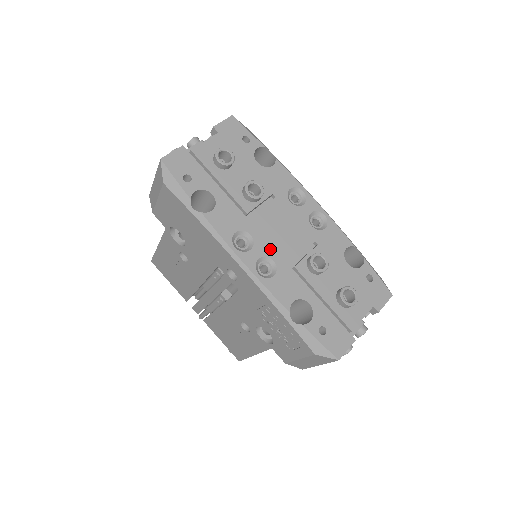
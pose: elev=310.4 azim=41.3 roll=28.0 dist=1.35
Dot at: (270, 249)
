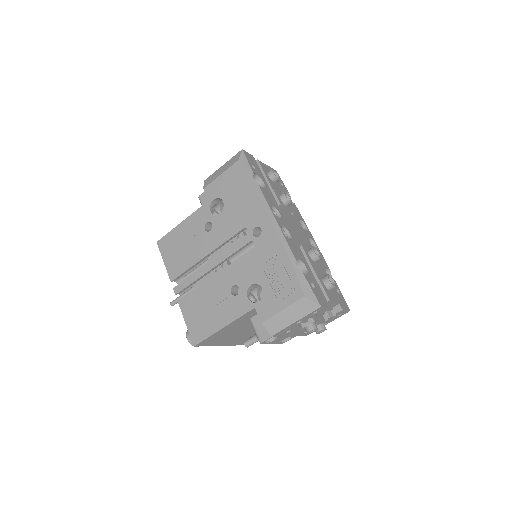
Dot at: (289, 229)
